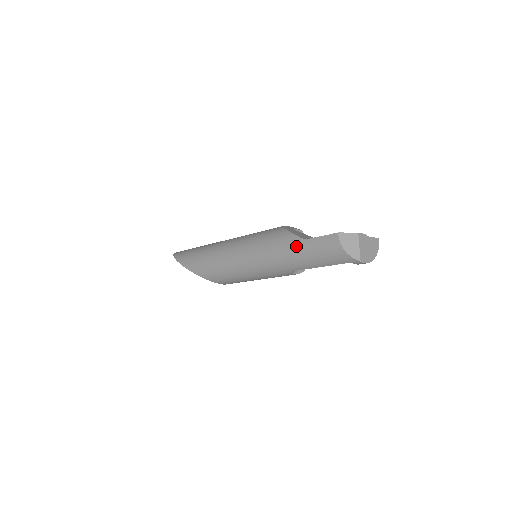
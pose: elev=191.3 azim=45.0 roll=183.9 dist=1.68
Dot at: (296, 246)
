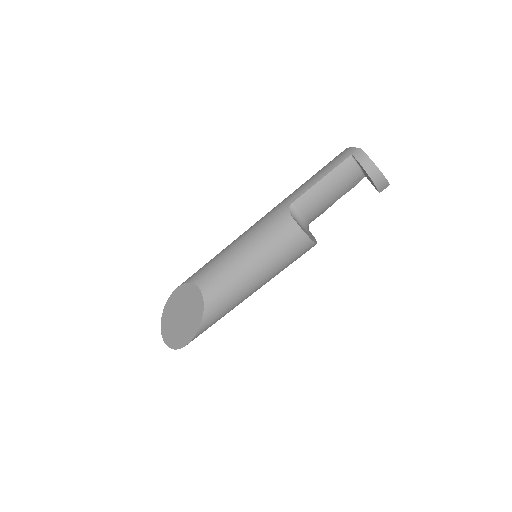
Dot at: occluded
